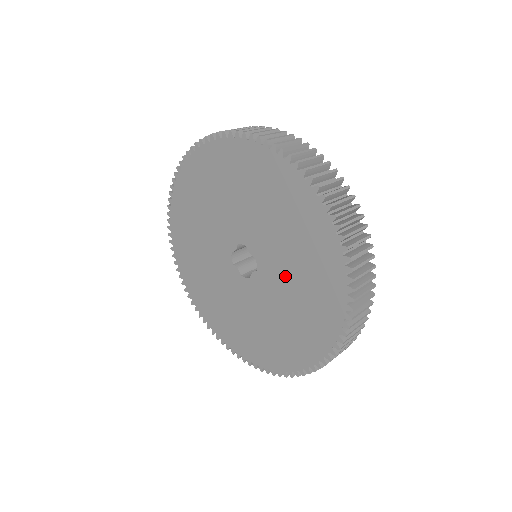
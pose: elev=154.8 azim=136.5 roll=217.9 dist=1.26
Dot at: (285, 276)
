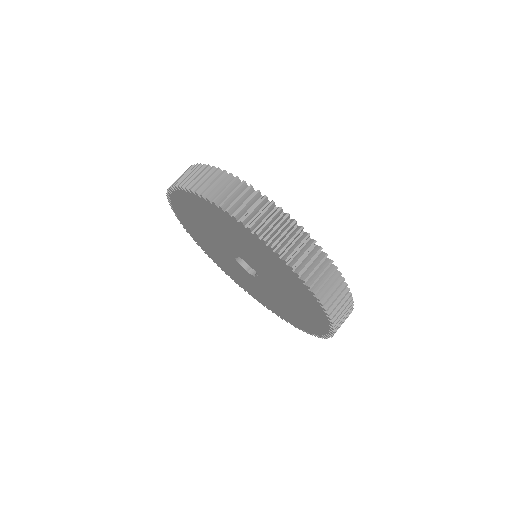
Dot at: (280, 289)
